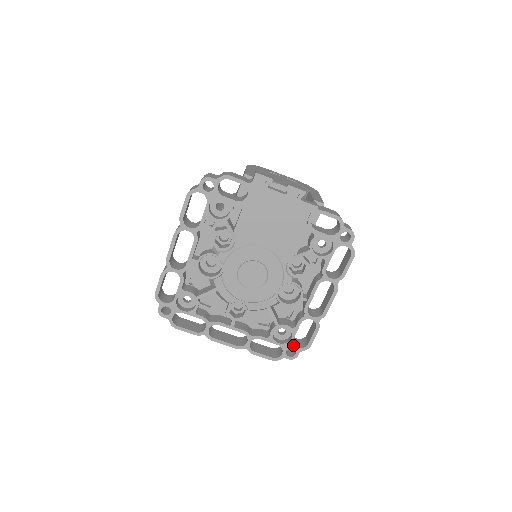
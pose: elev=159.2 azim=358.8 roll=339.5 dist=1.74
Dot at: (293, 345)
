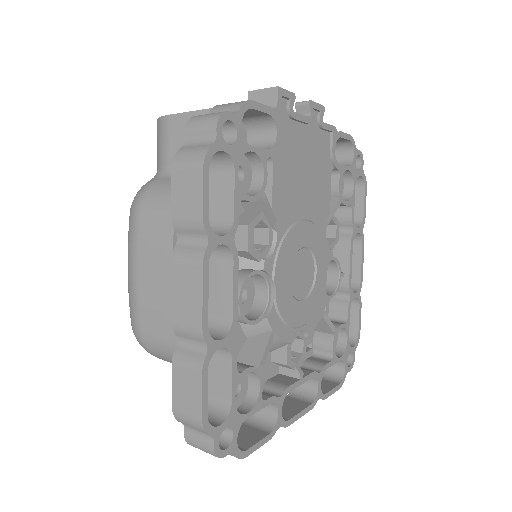
Dot at: (350, 347)
